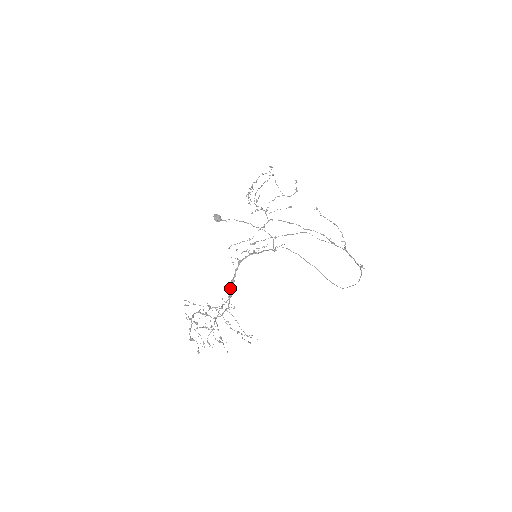
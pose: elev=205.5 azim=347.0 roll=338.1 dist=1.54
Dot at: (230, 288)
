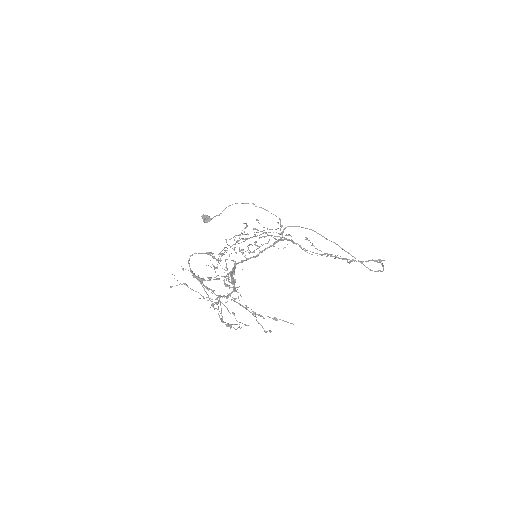
Dot at: (231, 278)
